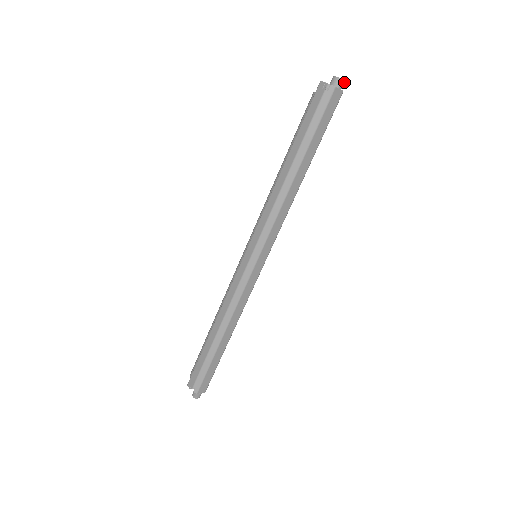
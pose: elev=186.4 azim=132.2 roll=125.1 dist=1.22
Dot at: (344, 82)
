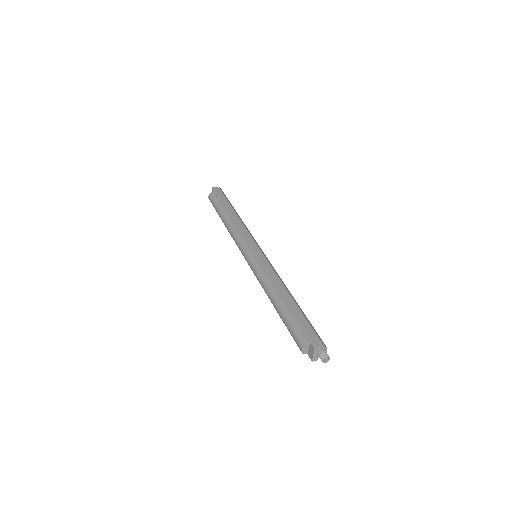
Dot at: occluded
